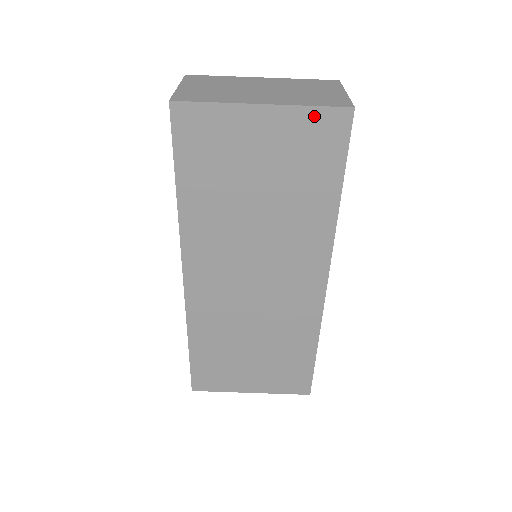
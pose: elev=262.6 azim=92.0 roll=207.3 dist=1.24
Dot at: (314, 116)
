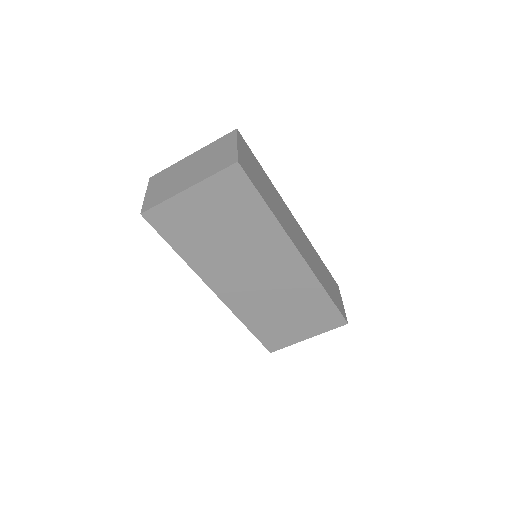
Dot at: (219, 178)
